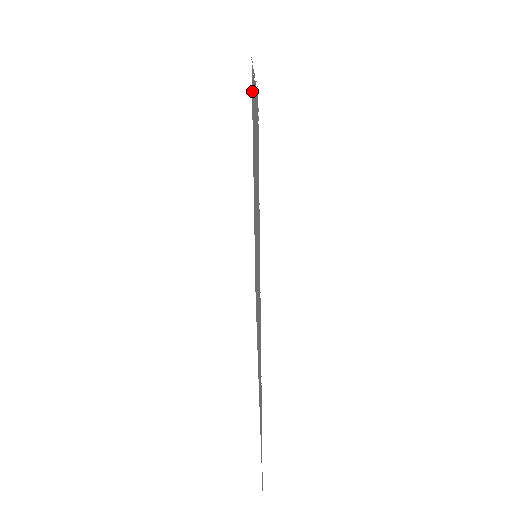
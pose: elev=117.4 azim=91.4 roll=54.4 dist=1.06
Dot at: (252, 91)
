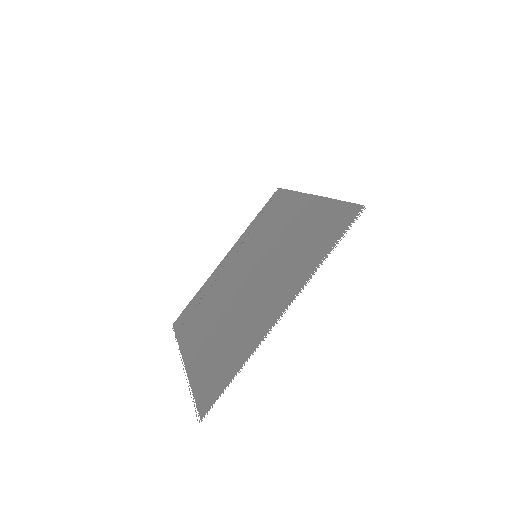
Dot at: (331, 233)
